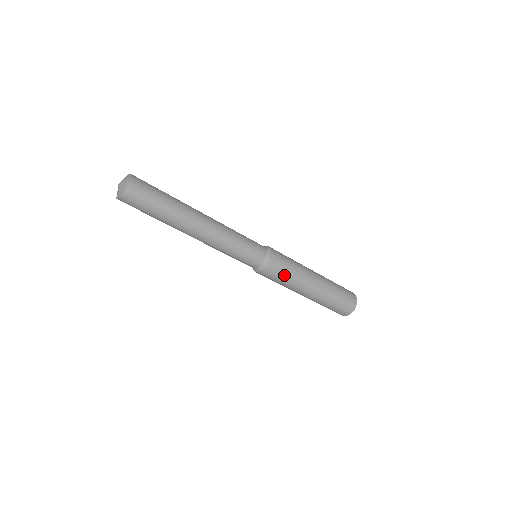
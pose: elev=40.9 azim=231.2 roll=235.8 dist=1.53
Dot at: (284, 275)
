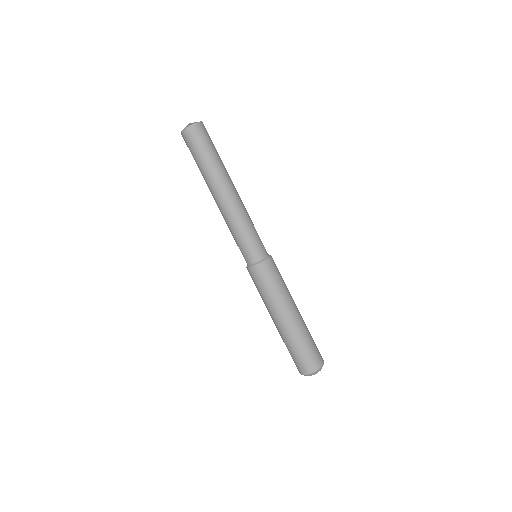
Dot at: (280, 279)
